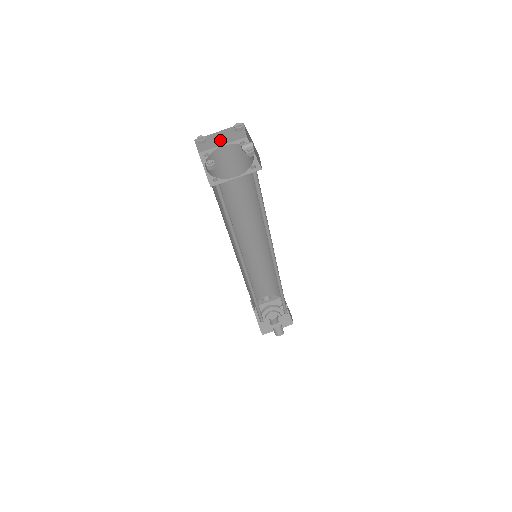
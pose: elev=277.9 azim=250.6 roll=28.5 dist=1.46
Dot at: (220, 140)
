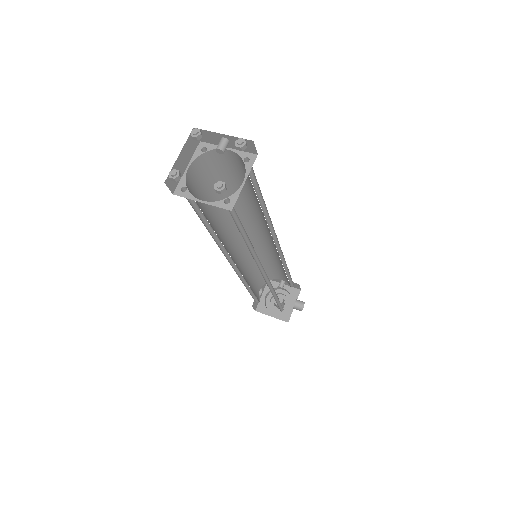
Dot at: (183, 164)
